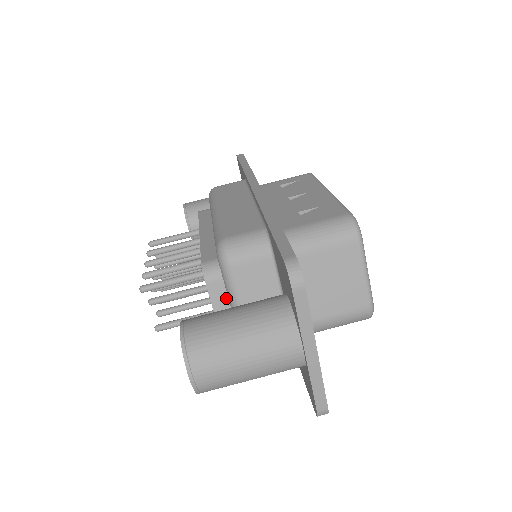
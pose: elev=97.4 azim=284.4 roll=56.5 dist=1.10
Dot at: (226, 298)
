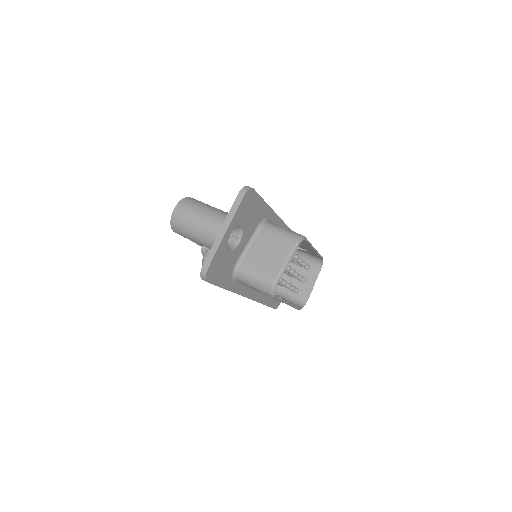
Dot at: occluded
